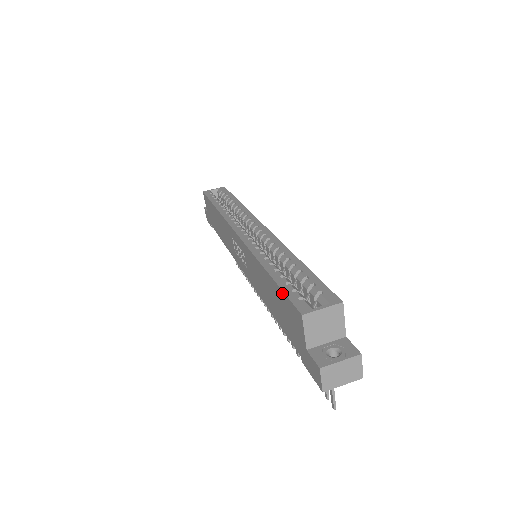
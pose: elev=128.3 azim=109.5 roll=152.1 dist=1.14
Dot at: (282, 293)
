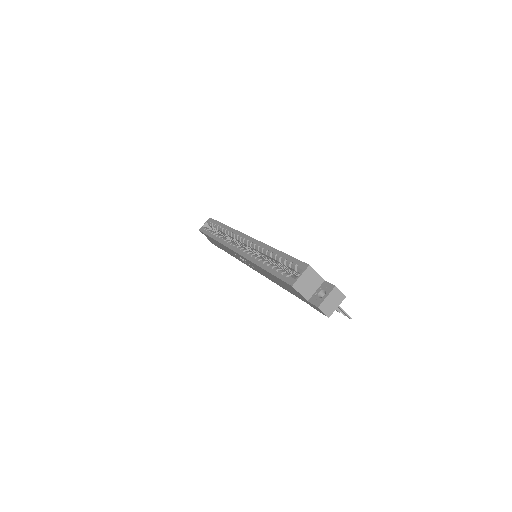
Dot at: (277, 278)
